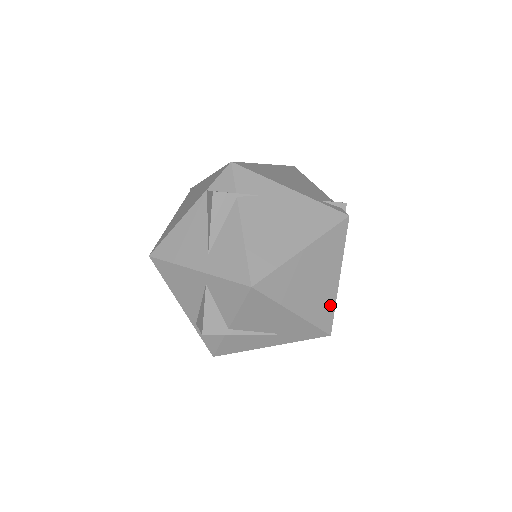
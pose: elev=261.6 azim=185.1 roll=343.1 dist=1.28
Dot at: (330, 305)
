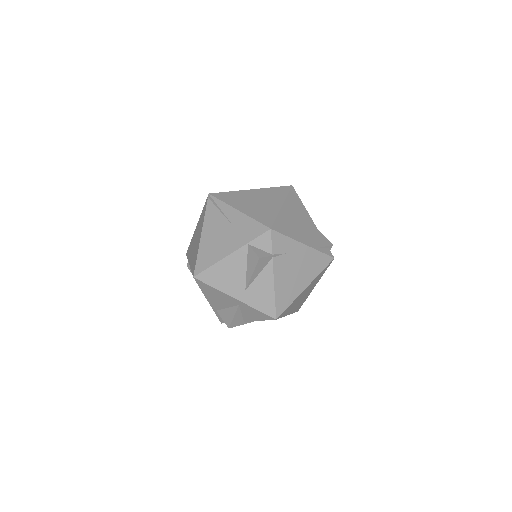
Dot at: (304, 300)
